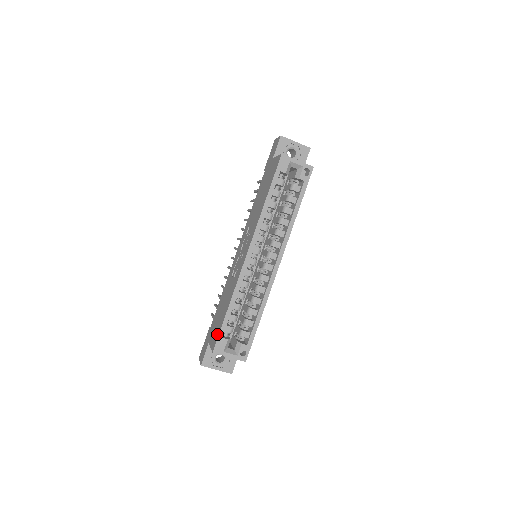
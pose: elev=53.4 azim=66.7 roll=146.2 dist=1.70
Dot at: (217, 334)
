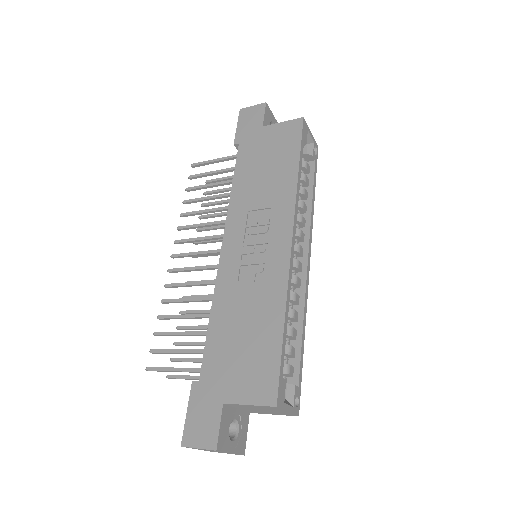
Dot at: (270, 374)
